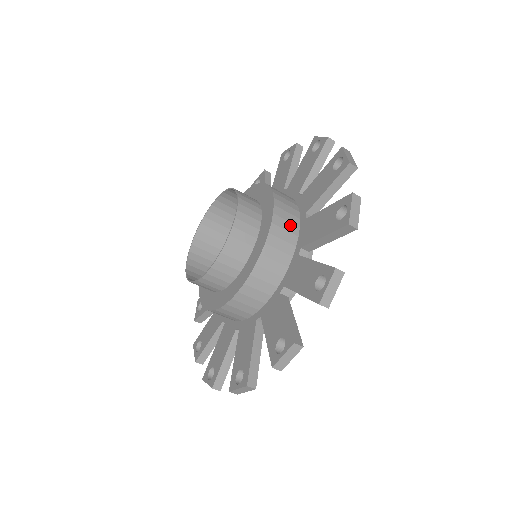
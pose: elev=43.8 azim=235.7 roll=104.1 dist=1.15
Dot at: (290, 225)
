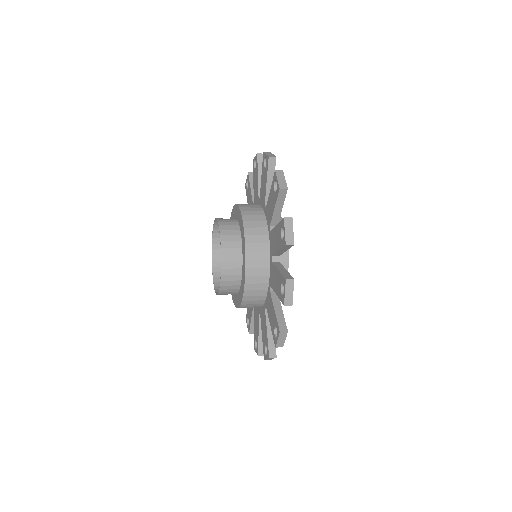
Dot at: (259, 292)
